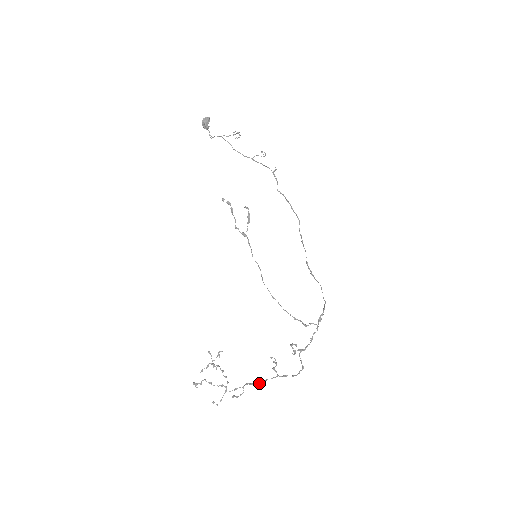
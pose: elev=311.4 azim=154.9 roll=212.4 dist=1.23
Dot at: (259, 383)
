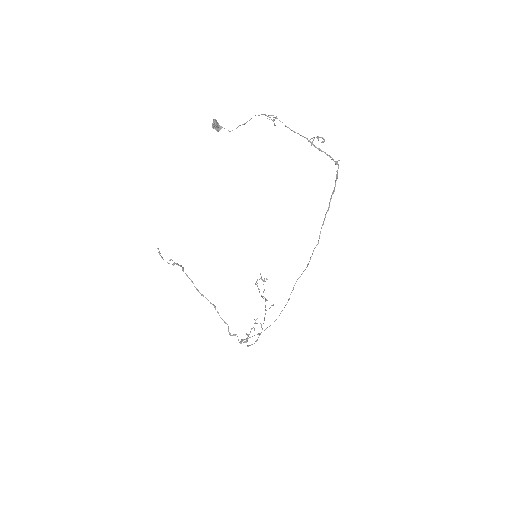
Dot at: (264, 319)
